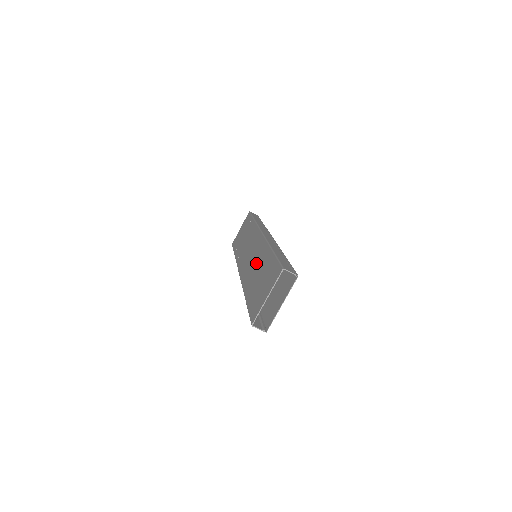
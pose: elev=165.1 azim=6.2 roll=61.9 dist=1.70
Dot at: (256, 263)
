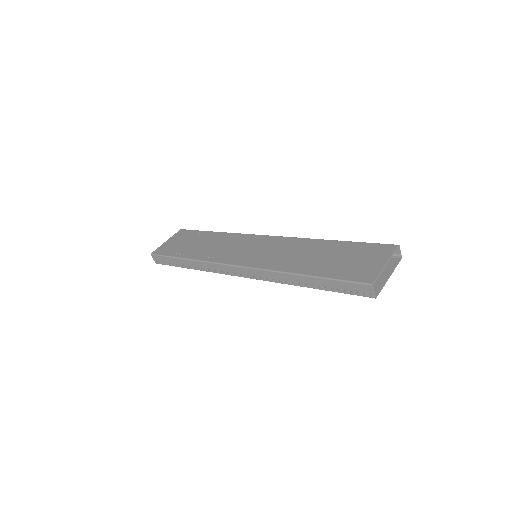
Dot at: (297, 252)
